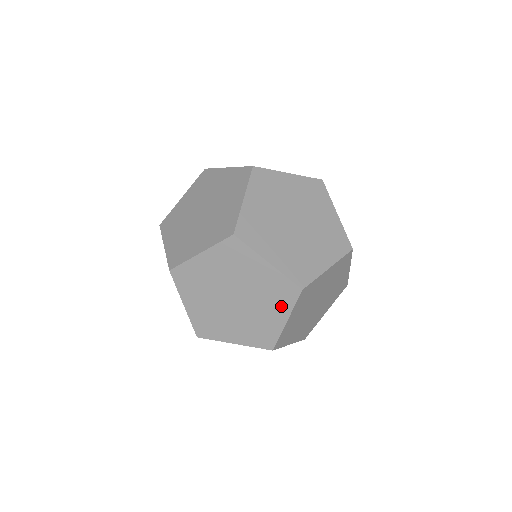
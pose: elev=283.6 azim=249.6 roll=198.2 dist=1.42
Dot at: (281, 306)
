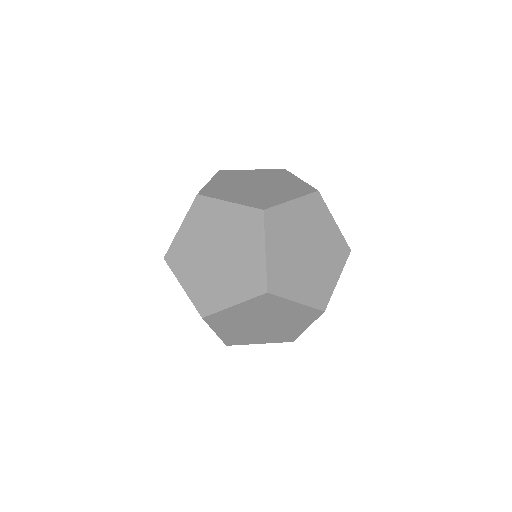
Dot at: (241, 290)
